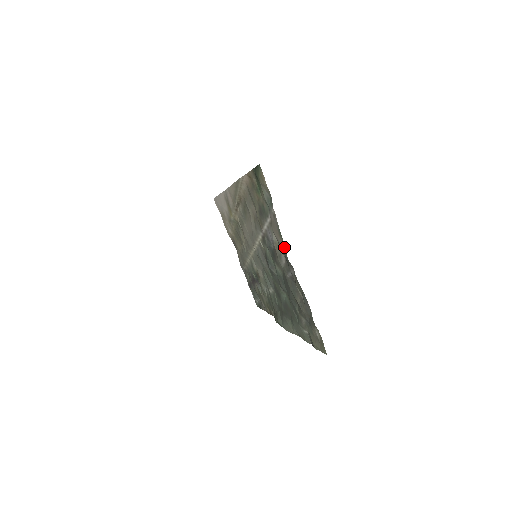
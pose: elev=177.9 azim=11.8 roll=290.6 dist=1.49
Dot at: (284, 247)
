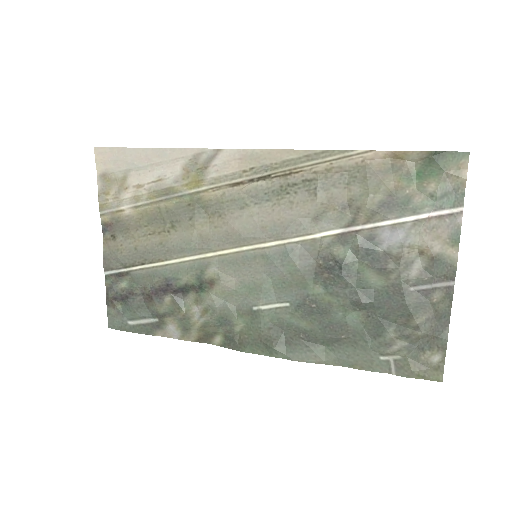
Dot at: (454, 254)
